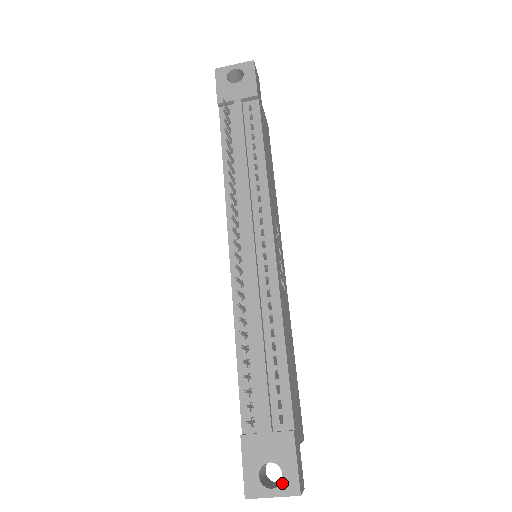
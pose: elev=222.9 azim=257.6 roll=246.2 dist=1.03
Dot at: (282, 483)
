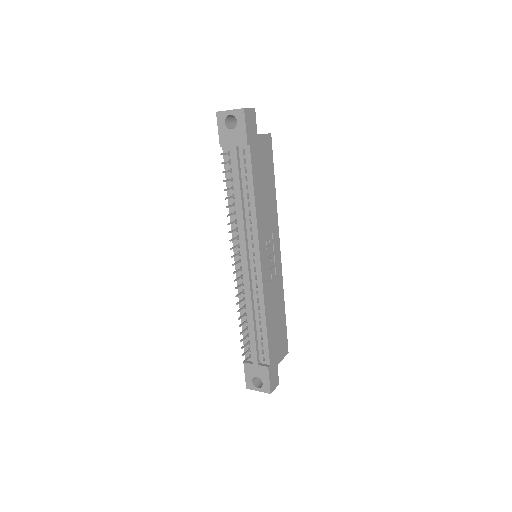
Dot at: (262, 387)
